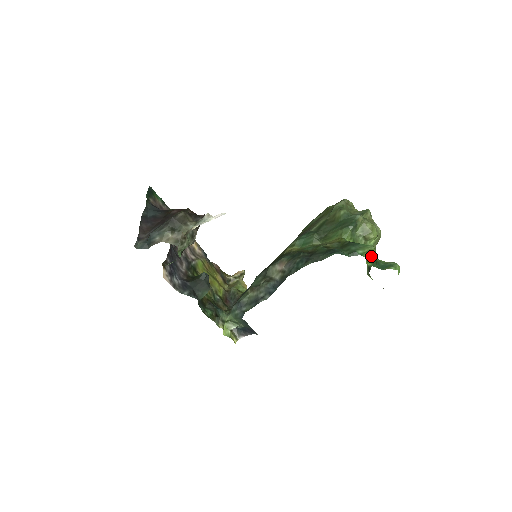
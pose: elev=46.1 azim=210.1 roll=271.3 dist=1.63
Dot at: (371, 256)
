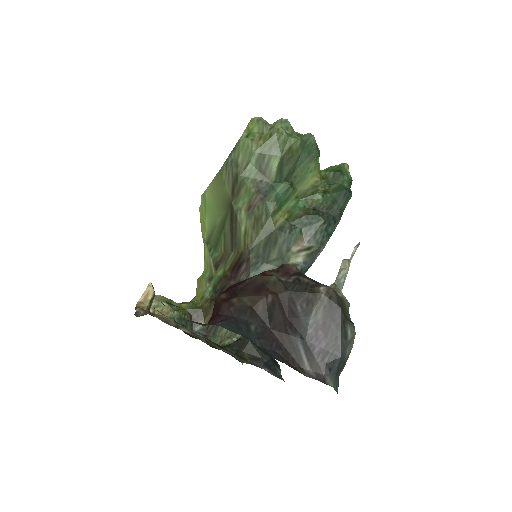
Dot at: occluded
